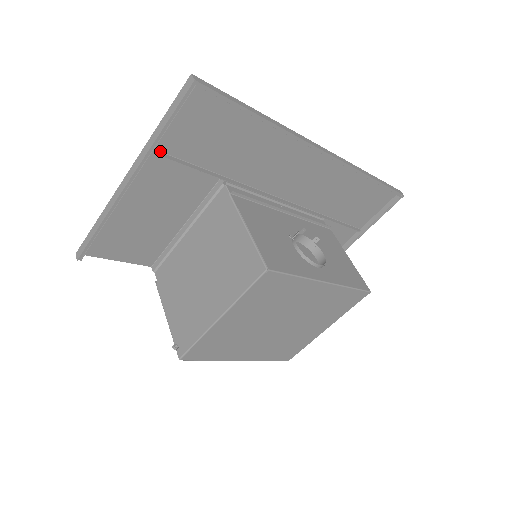
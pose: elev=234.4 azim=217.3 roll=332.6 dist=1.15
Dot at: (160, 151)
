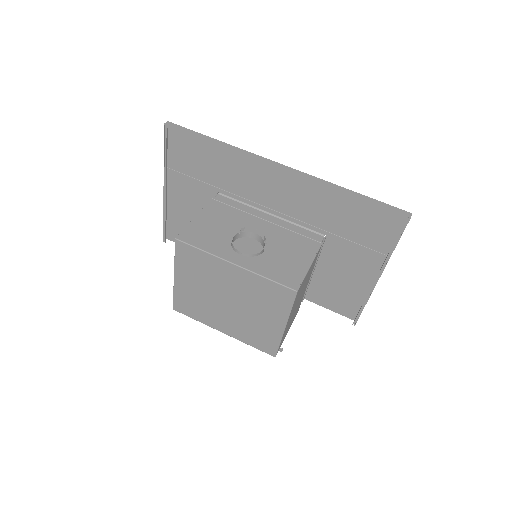
Dot at: (176, 171)
